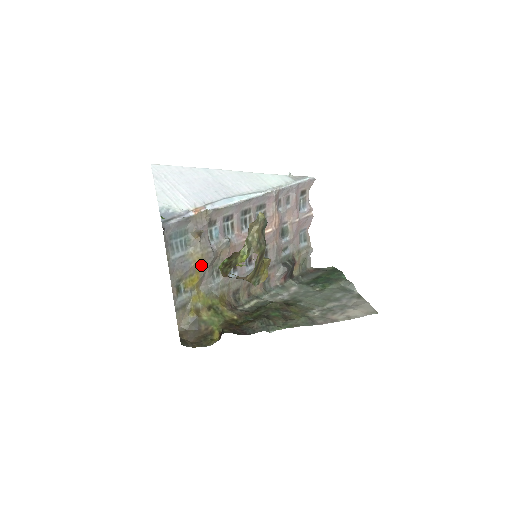
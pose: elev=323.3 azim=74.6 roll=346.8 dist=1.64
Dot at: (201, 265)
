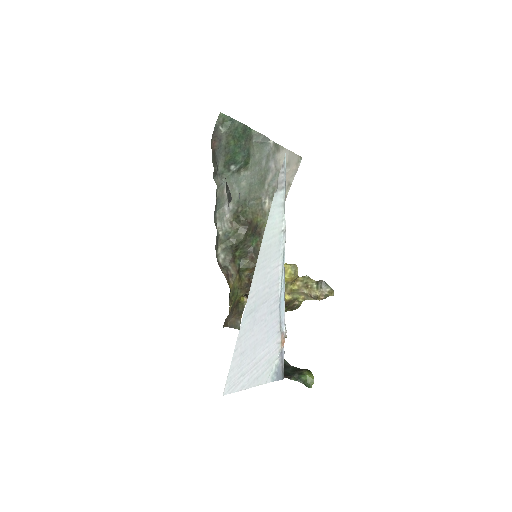
Dot at: occluded
